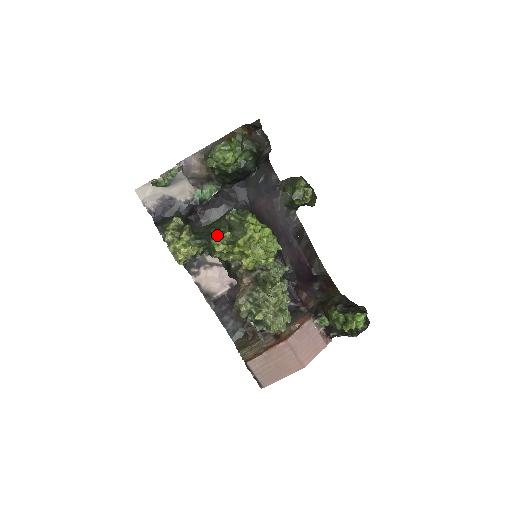
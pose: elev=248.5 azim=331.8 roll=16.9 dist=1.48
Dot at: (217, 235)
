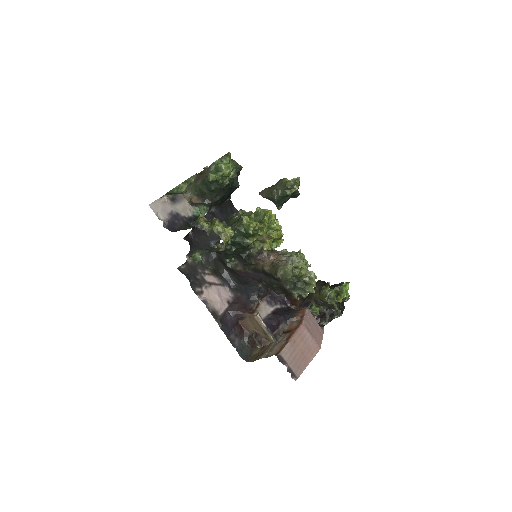
Dot at: (247, 216)
